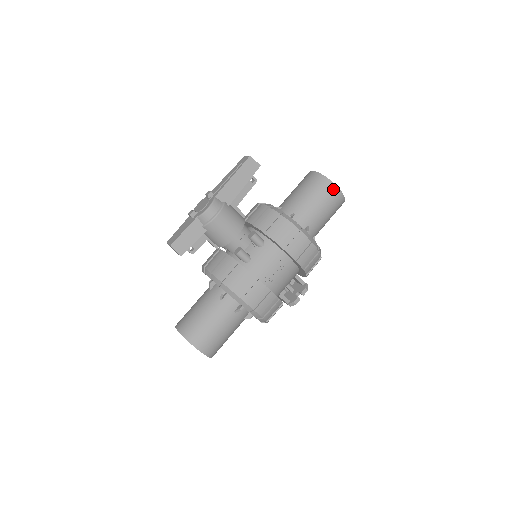
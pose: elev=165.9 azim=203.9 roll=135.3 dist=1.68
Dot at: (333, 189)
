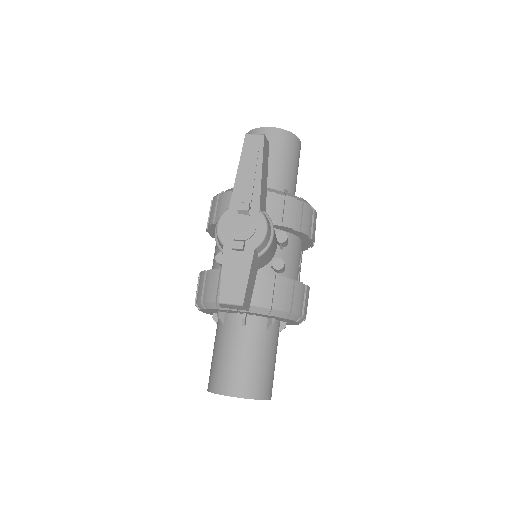
Dot at: (299, 146)
